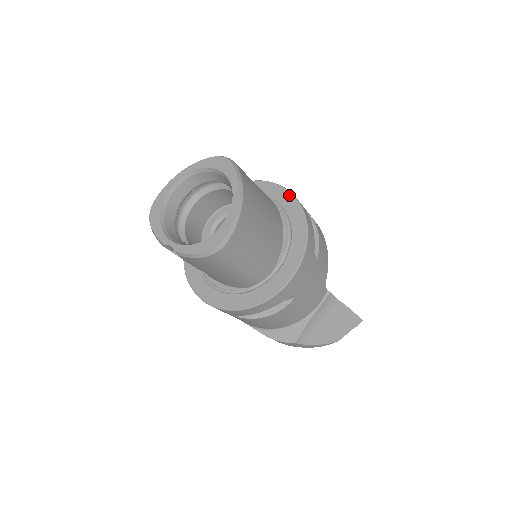
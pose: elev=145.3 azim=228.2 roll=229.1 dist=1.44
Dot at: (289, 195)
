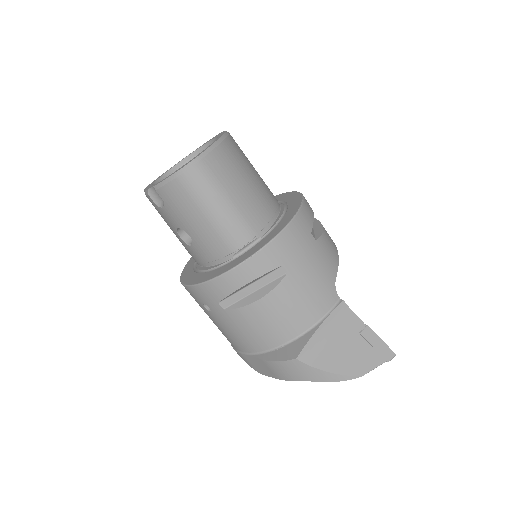
Dot at: (292, 193)
